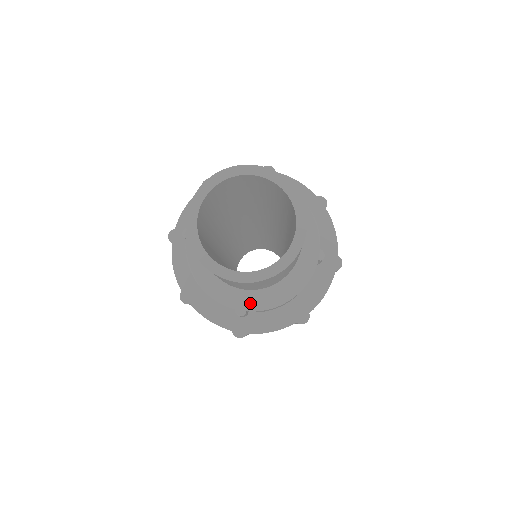
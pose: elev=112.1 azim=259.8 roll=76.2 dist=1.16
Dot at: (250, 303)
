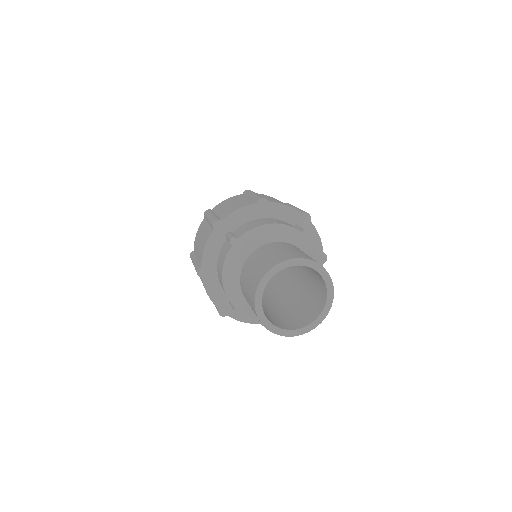
Dot at: (249, 312)
